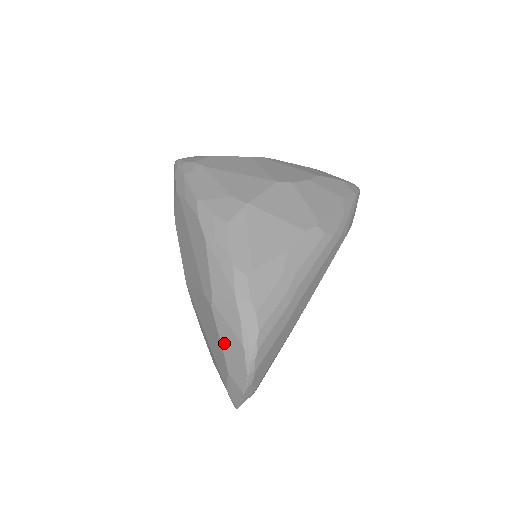
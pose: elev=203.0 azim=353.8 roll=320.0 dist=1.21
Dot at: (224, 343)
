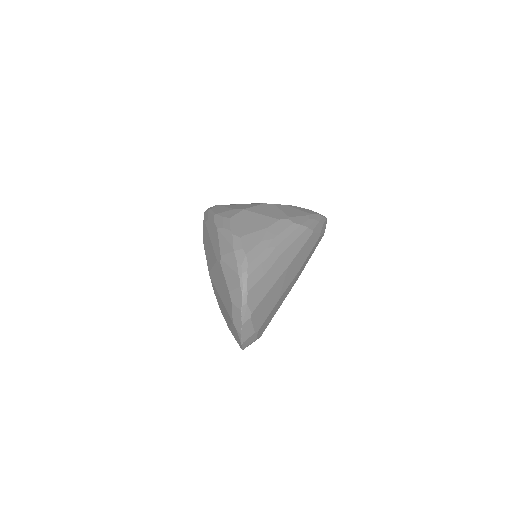
Dot at: (228, 282)
